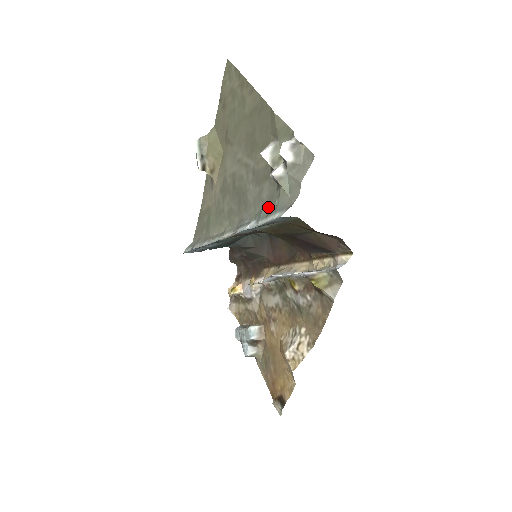
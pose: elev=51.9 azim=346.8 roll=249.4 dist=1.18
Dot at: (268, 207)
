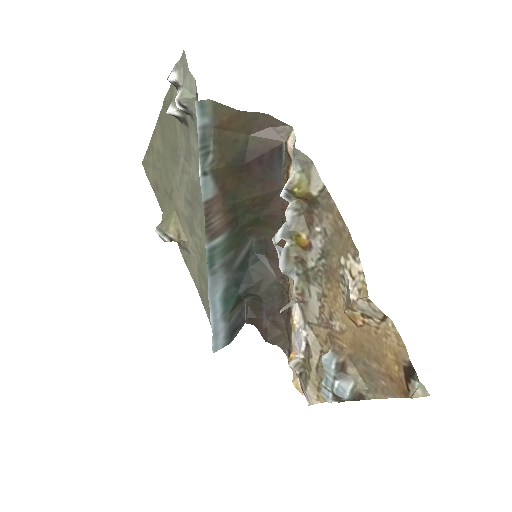
Dot at: occluded
